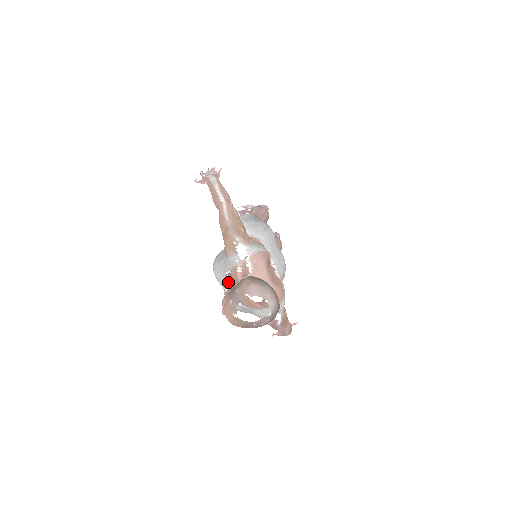
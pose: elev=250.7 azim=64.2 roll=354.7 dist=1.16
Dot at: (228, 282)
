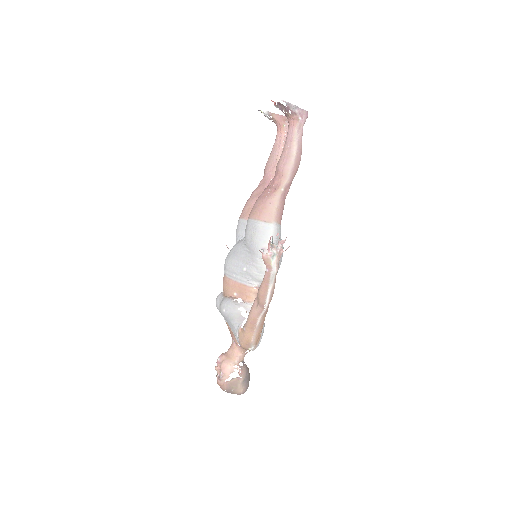
Dot at: occluded
